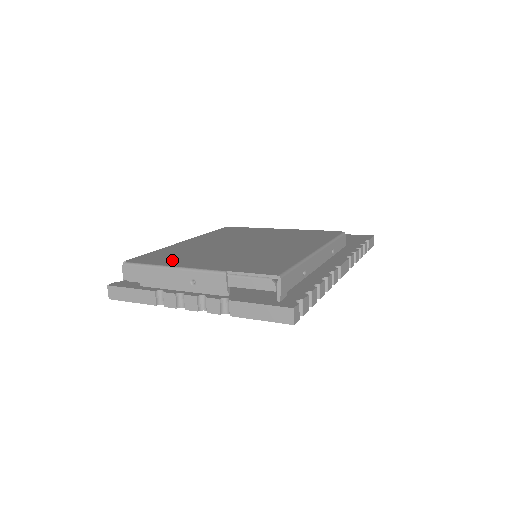
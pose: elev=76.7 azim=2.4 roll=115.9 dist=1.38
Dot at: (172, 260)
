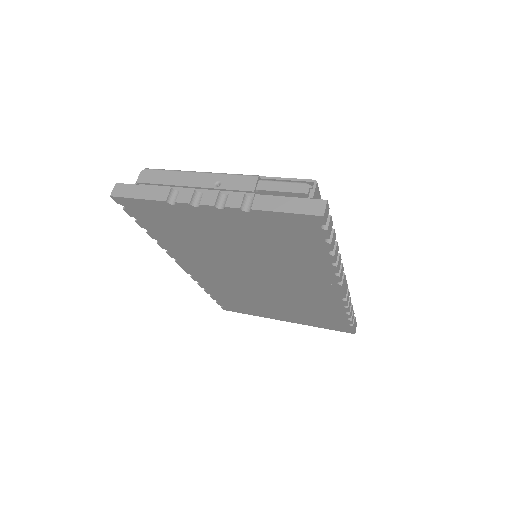
Dot at: occluded
